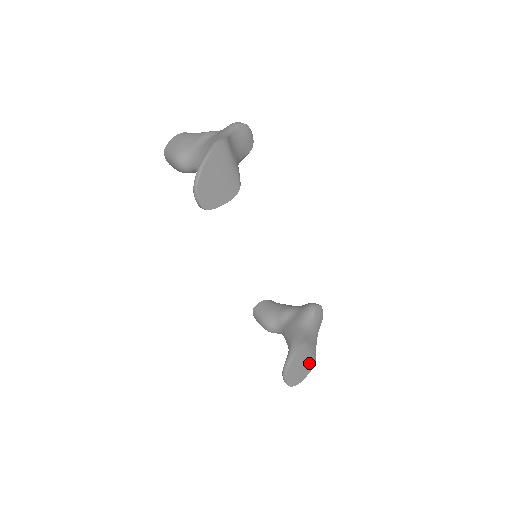
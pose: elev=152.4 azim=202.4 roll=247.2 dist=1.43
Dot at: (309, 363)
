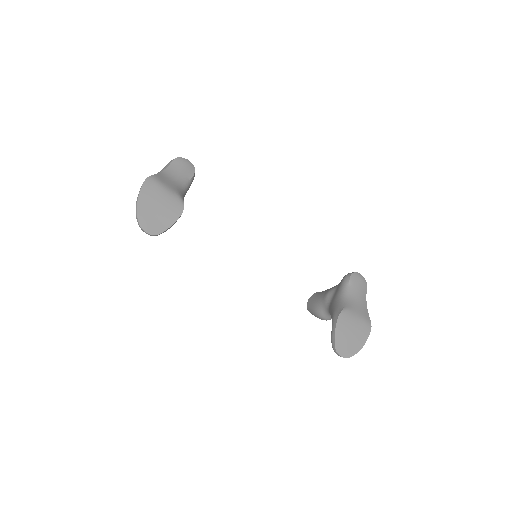
Dot at: (362, 329)
